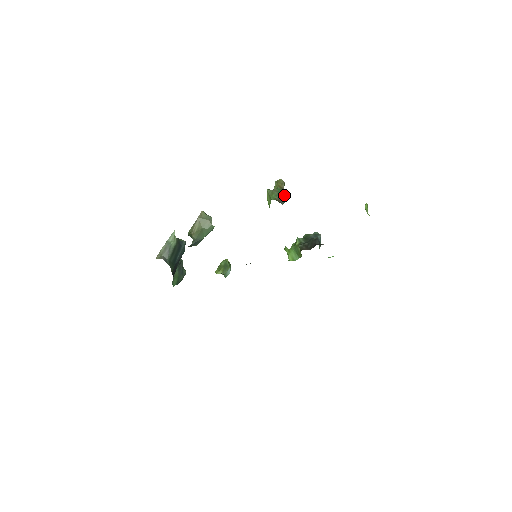
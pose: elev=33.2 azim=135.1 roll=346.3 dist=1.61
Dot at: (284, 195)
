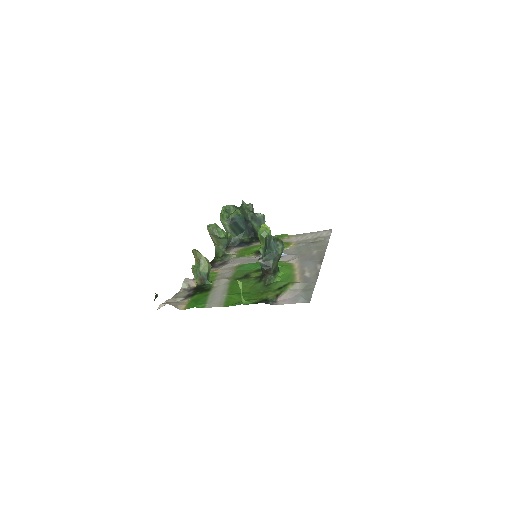
Dot at: (201, 272)
